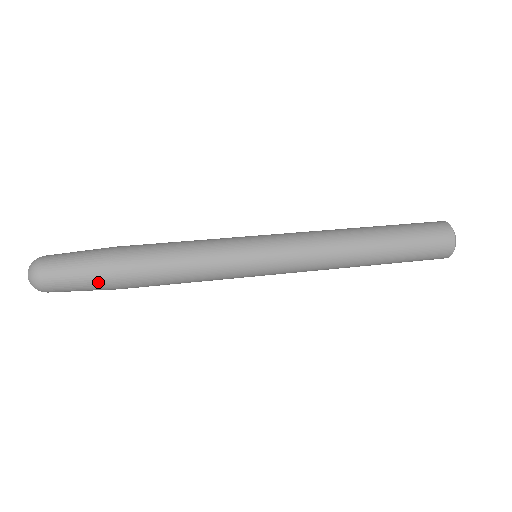
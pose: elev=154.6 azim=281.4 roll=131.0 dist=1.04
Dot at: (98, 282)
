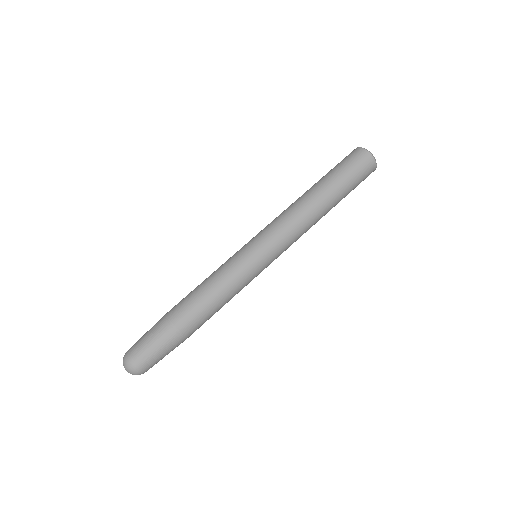
Dot at: (174, 344)
